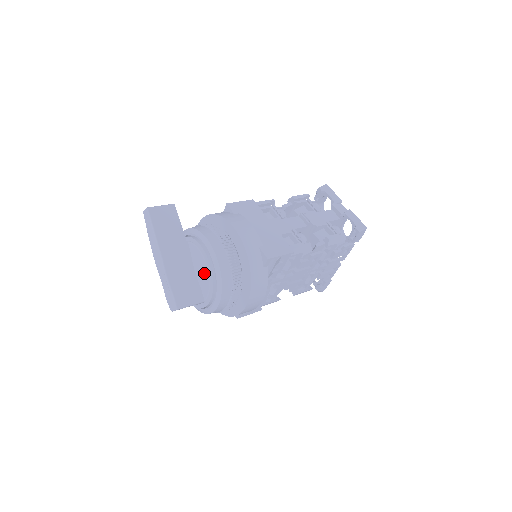
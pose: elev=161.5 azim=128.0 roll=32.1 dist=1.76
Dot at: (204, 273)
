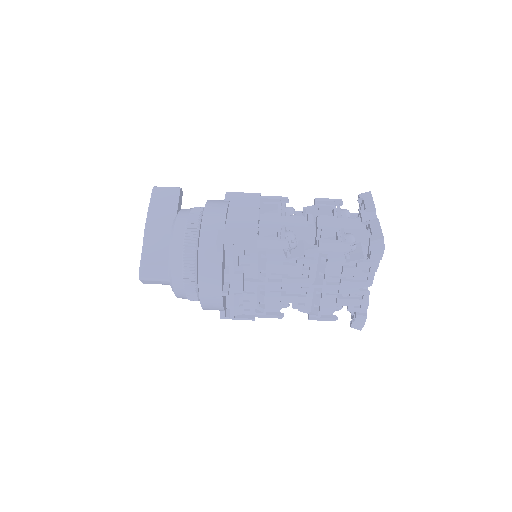
Dot at: occluded
